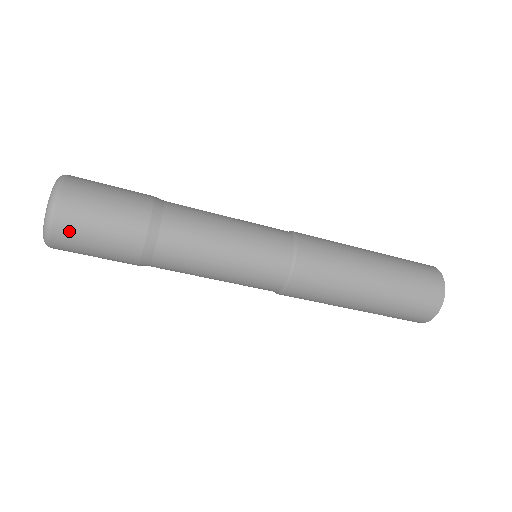
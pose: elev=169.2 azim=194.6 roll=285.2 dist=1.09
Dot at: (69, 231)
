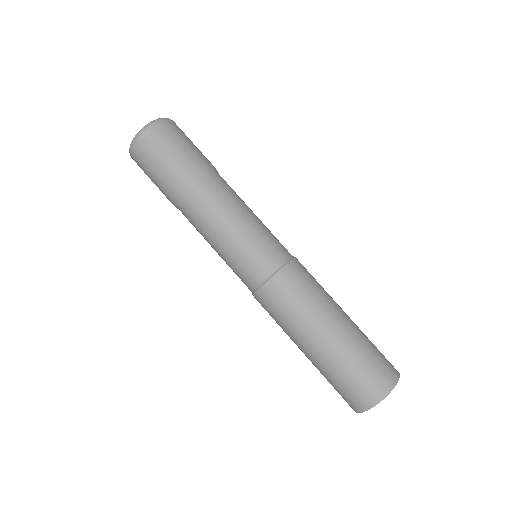
Dot at: (146, 147)
